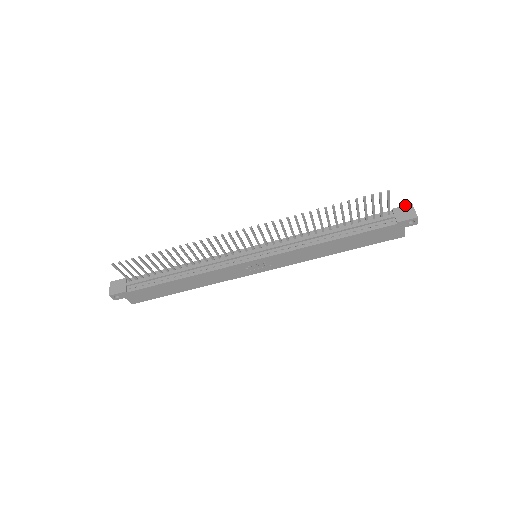
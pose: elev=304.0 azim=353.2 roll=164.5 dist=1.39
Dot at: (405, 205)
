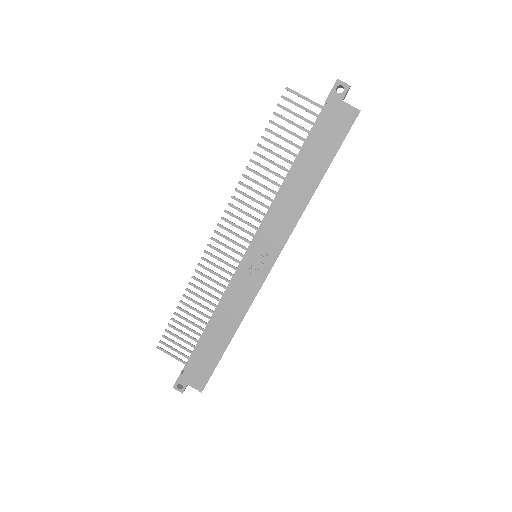
Dot at: occluded
